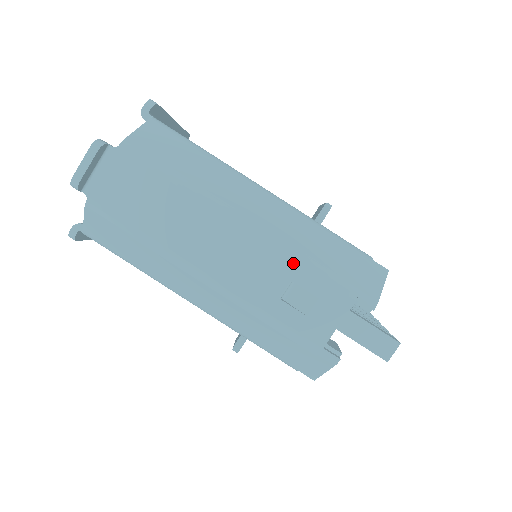
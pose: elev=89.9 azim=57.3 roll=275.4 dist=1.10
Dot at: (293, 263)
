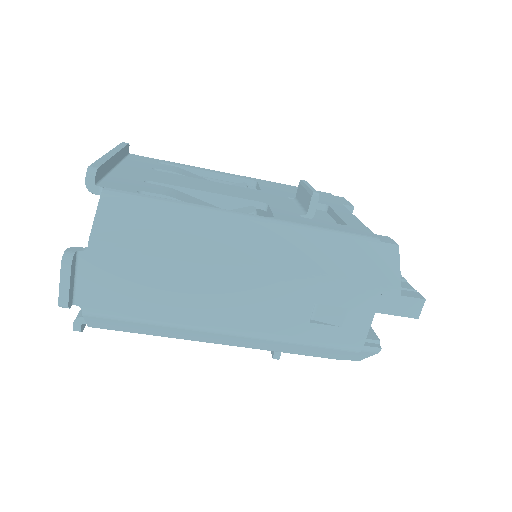
Dot at: (311, 288)
